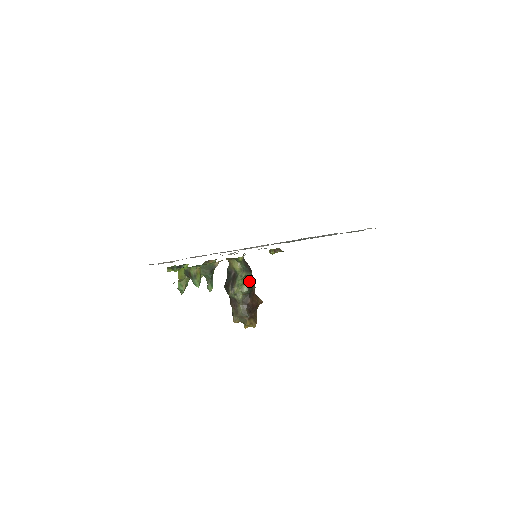
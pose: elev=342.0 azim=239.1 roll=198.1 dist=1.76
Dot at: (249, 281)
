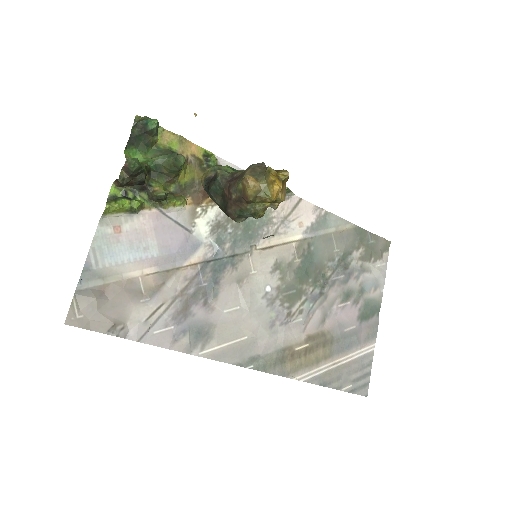
Dot at: occluded
